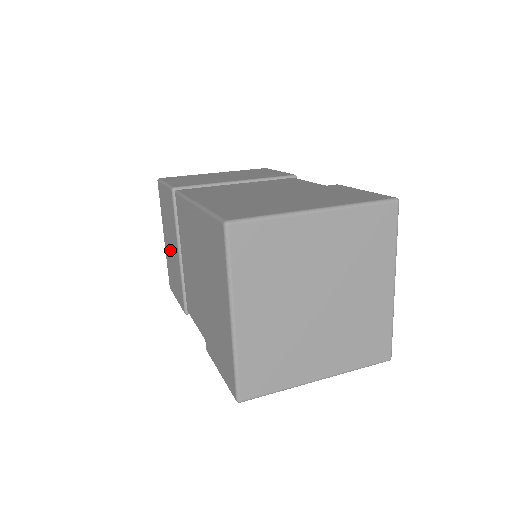
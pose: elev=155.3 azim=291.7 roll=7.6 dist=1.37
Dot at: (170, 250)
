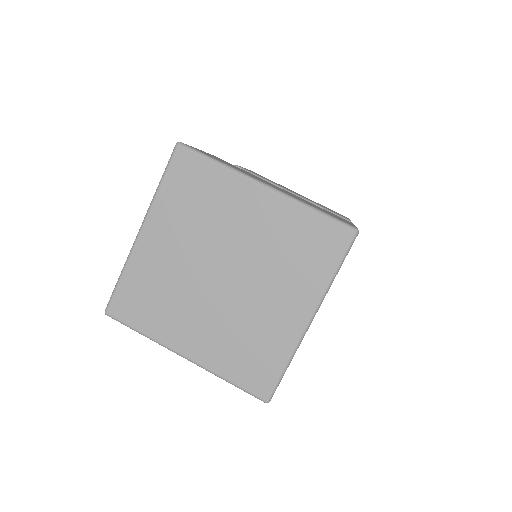
Dot at: occluded
